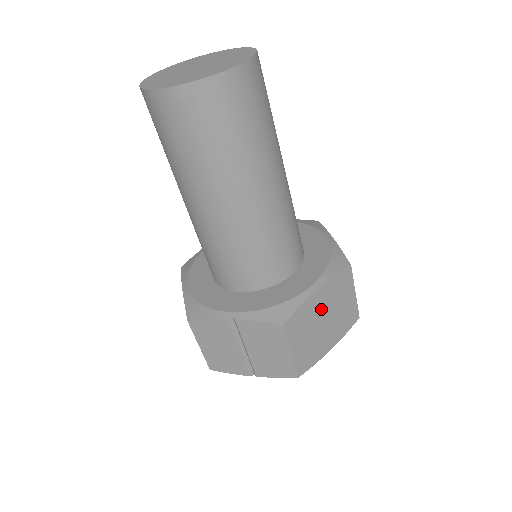
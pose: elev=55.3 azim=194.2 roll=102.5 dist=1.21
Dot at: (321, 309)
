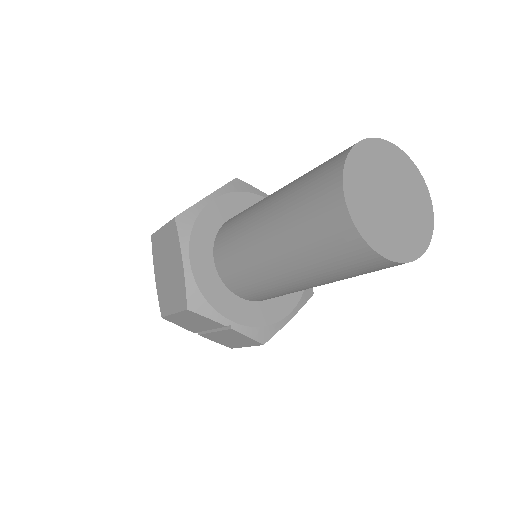
Dot at: occluded
